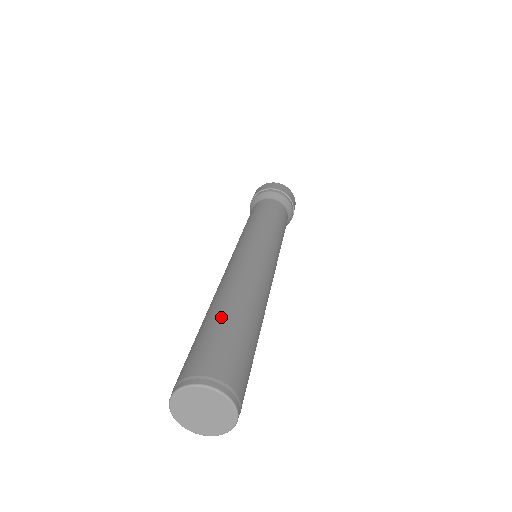
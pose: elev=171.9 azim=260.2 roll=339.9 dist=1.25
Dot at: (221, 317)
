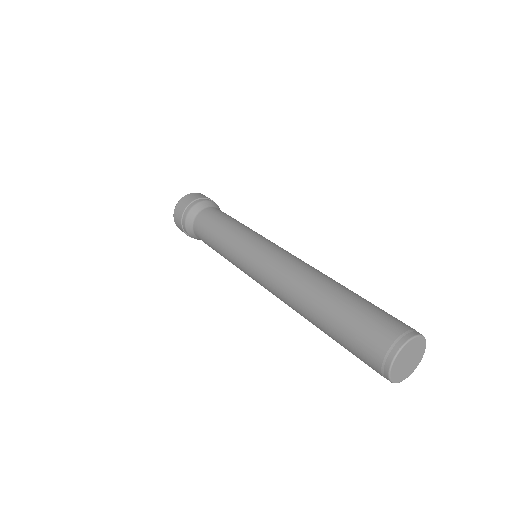
Dot at: (338, 303)
